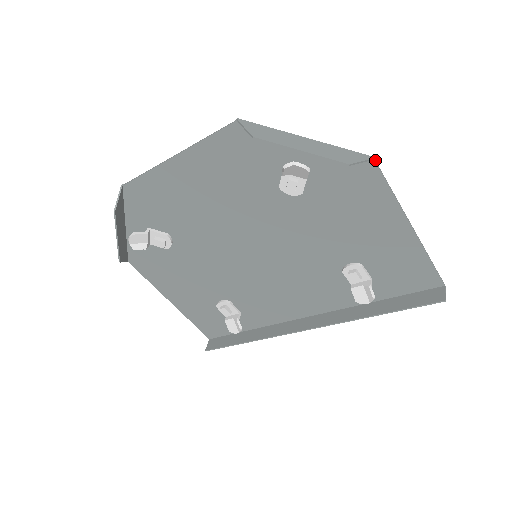
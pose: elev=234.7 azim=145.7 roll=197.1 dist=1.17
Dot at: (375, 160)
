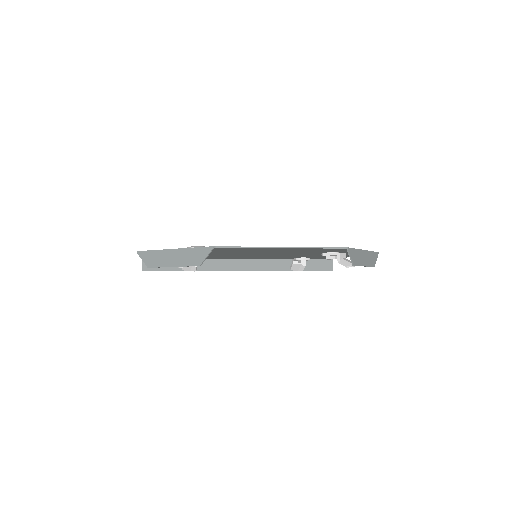
Dot at: (377, 252)
